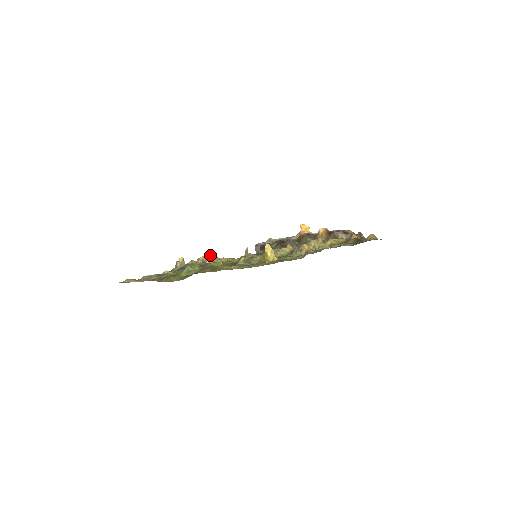
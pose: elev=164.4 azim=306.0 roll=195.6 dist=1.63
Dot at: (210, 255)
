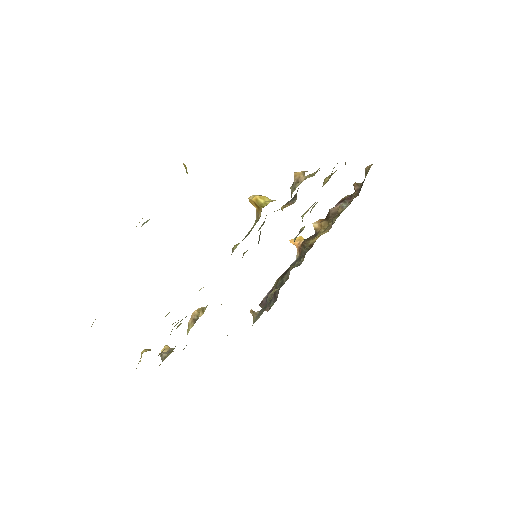
Dot at: (199, 308)
